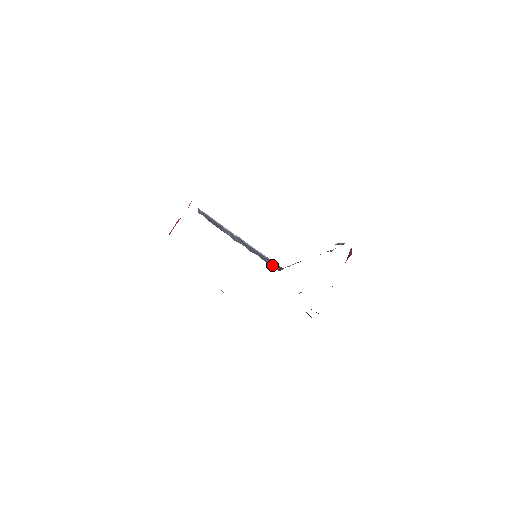
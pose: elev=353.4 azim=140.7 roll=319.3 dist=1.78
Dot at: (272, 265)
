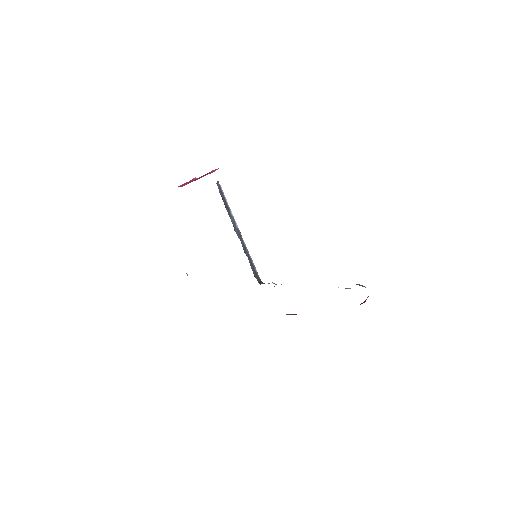
Dot at: (255, 274)
